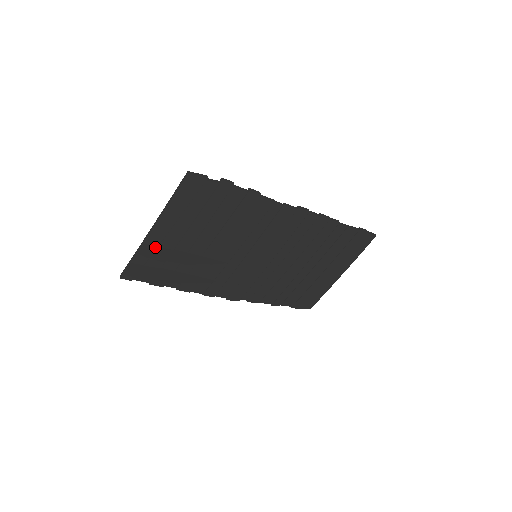
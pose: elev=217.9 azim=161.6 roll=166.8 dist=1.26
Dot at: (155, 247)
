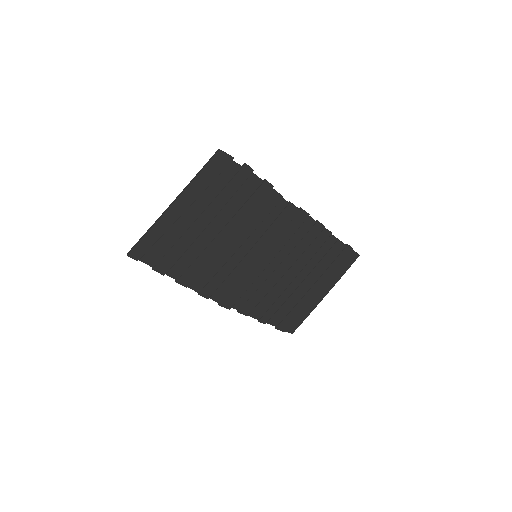
Dot at: (170, 224)
